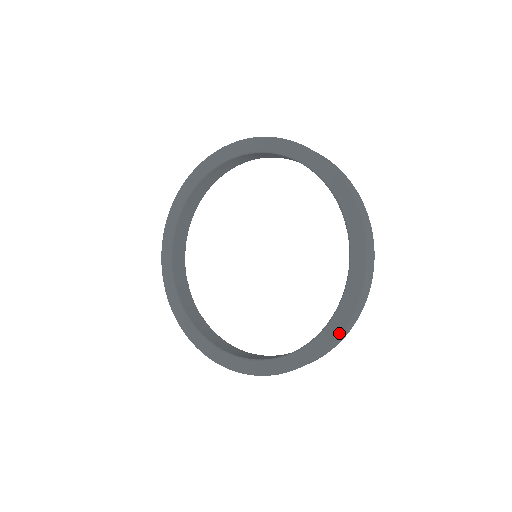
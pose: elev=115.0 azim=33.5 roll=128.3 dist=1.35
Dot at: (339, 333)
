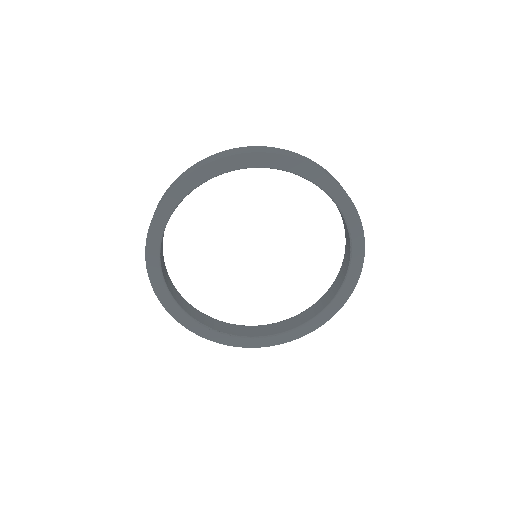
Dot at: (343, 304)
